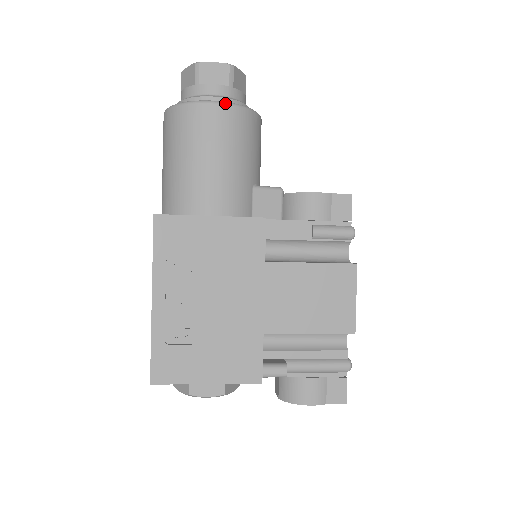
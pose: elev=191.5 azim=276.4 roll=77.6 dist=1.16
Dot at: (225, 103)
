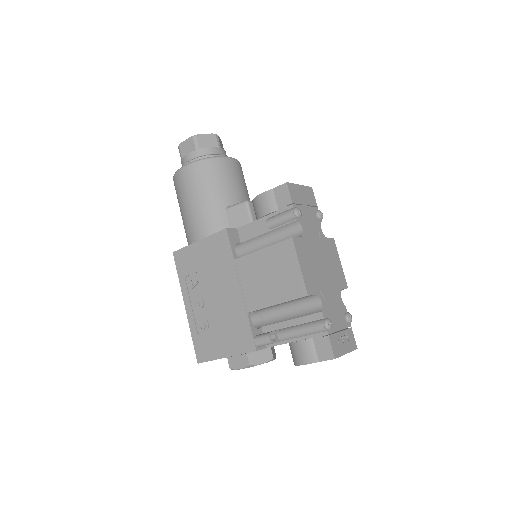
Dot at: (188, 164)
